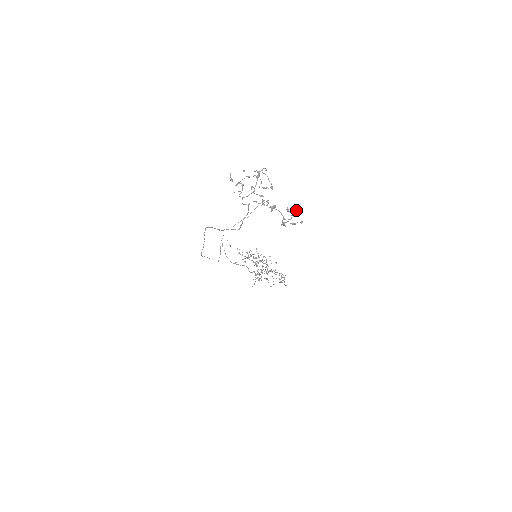
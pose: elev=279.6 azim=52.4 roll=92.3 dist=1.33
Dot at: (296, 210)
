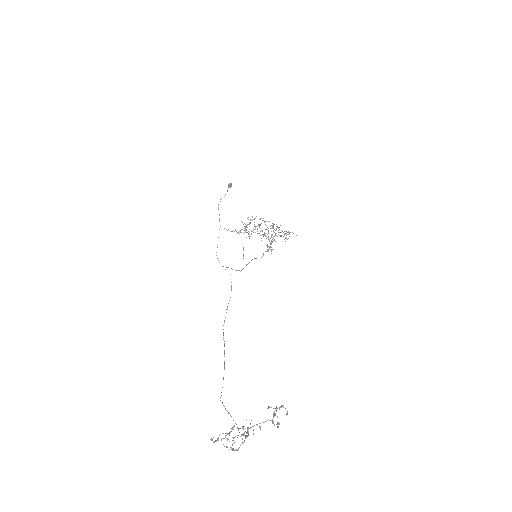
Dot at: (277, 426)
